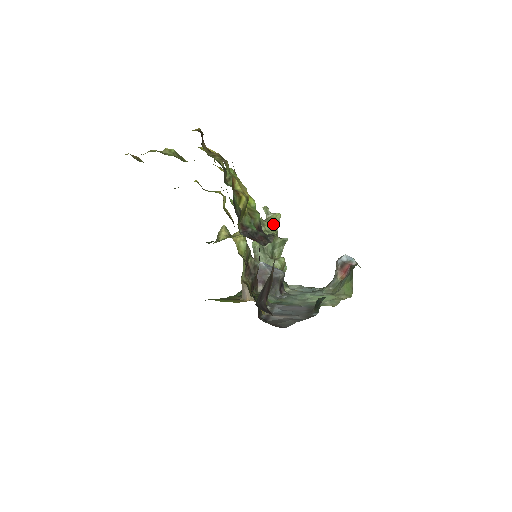
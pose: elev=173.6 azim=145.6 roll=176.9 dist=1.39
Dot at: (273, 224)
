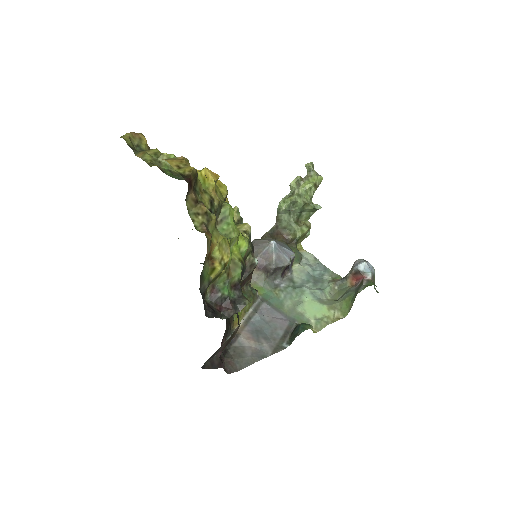
Dot at: (310, 188)
